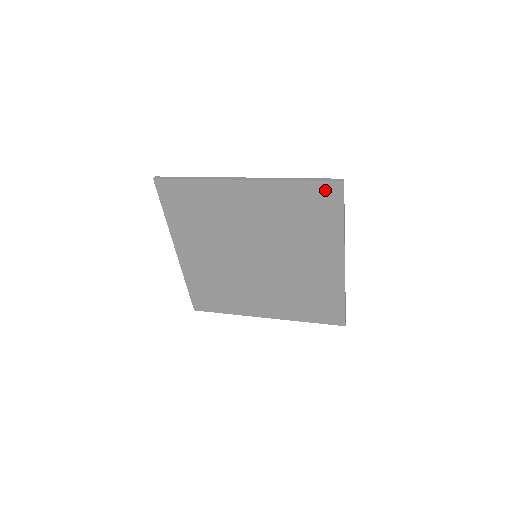
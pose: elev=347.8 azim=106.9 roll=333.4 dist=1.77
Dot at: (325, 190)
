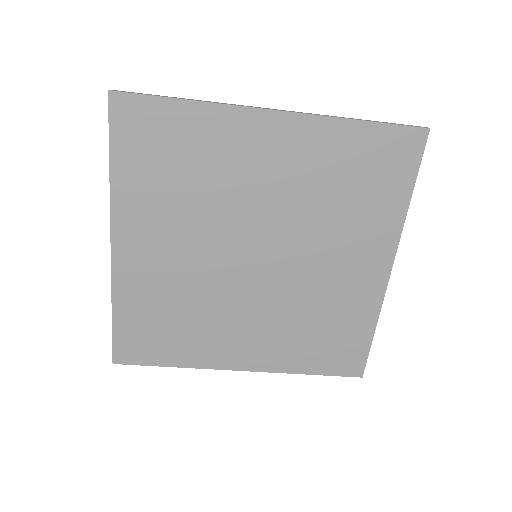
Dot at: (400, 141)
